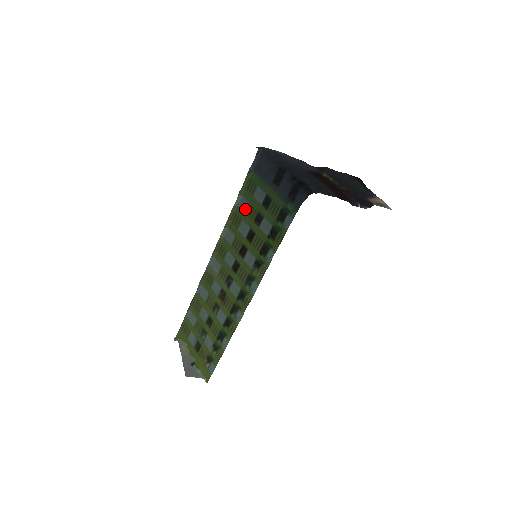
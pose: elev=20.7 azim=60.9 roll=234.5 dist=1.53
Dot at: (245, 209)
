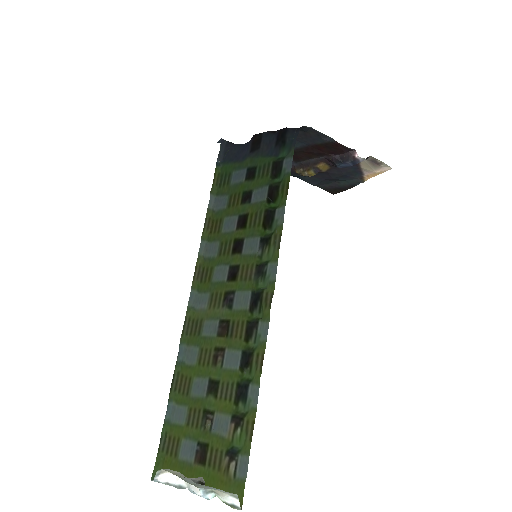
Dot at: (224, 204)
